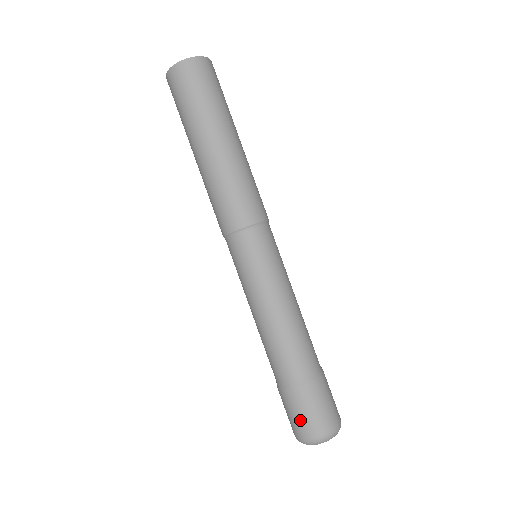
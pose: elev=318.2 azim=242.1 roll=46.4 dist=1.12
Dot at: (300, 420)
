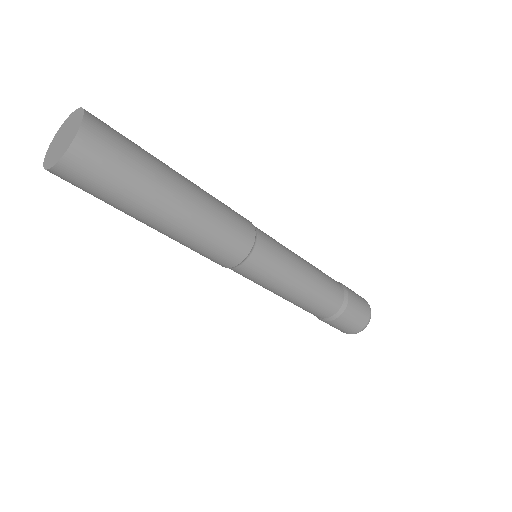
Dot at: (355, 324)
